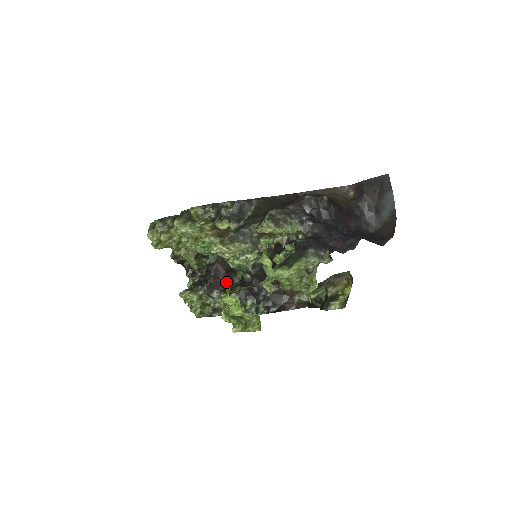
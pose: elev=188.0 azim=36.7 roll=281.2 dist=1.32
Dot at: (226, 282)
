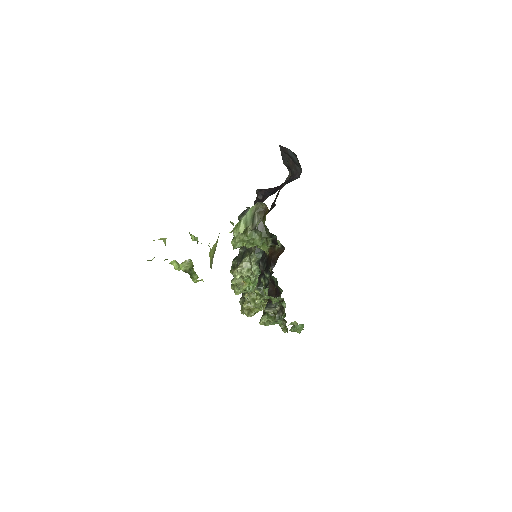
Dot at: (277, 292)
